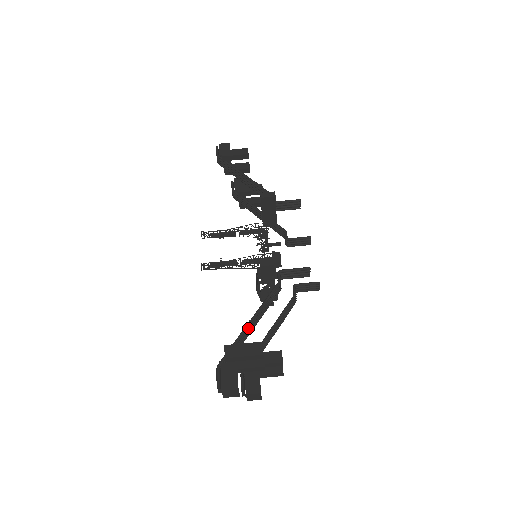
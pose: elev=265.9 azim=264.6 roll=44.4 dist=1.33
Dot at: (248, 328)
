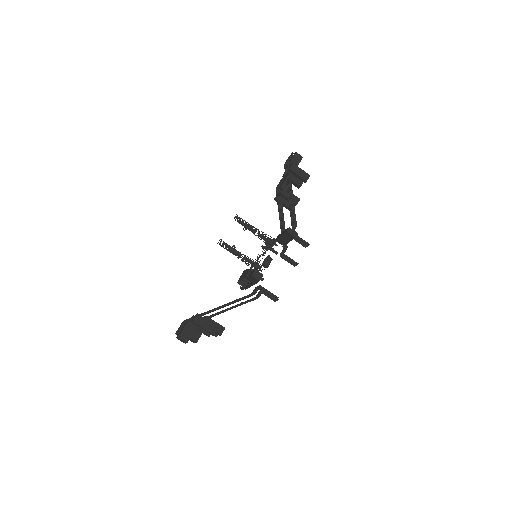
Dot at: (217, 309)
